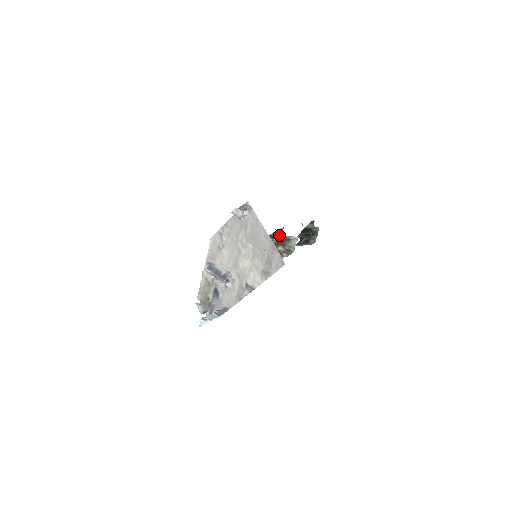
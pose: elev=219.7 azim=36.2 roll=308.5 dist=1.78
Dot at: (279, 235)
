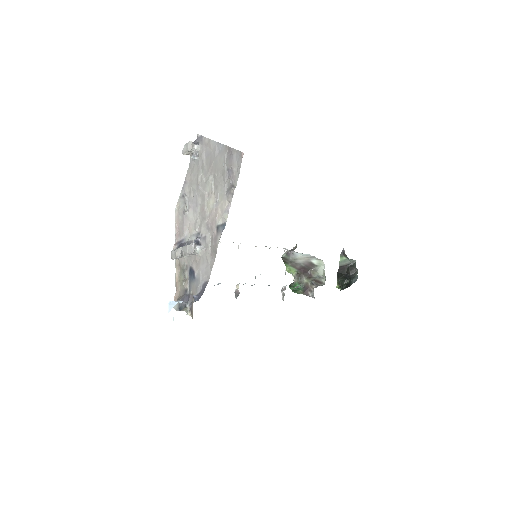
Dot at: (294, 255)
